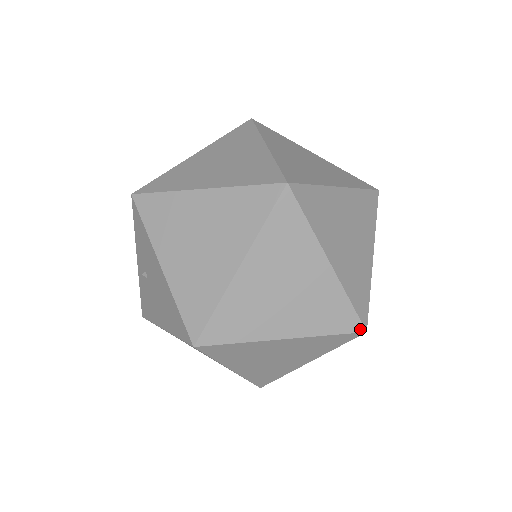
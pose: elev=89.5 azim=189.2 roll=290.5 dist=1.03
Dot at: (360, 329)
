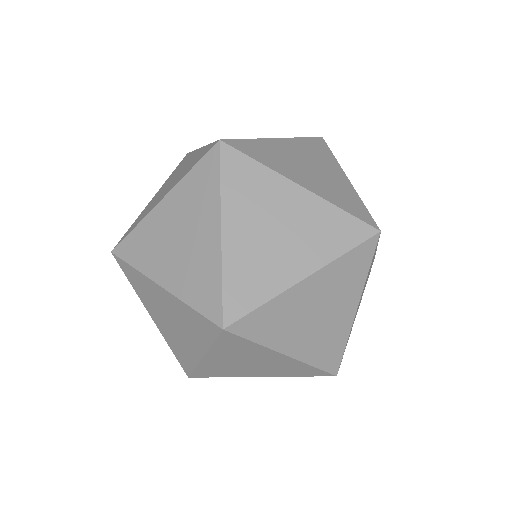
Dot at: (329, 375)
